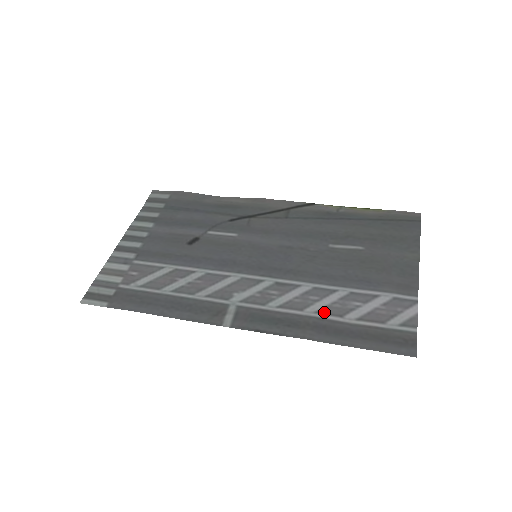
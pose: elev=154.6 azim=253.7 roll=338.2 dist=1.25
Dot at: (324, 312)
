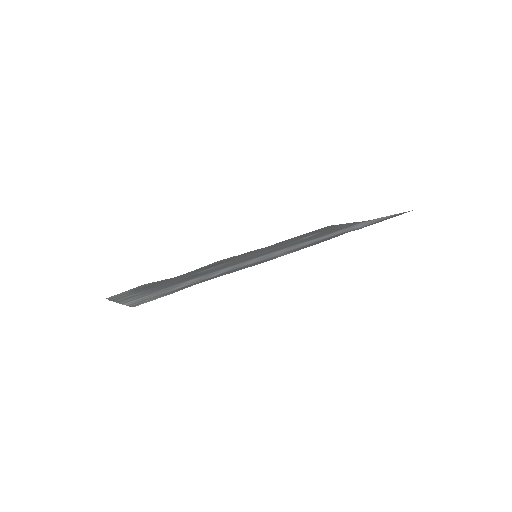
Dot at: (341, 232)
